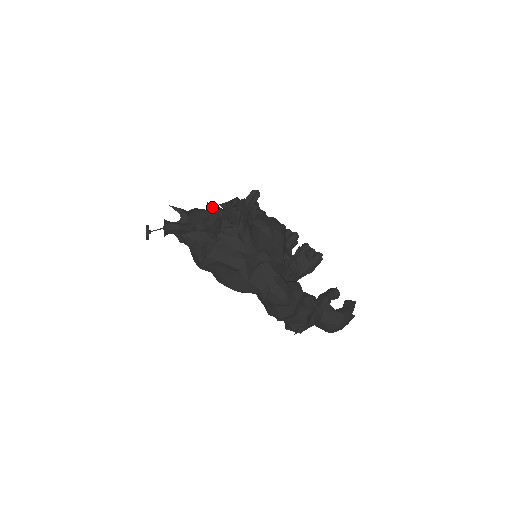
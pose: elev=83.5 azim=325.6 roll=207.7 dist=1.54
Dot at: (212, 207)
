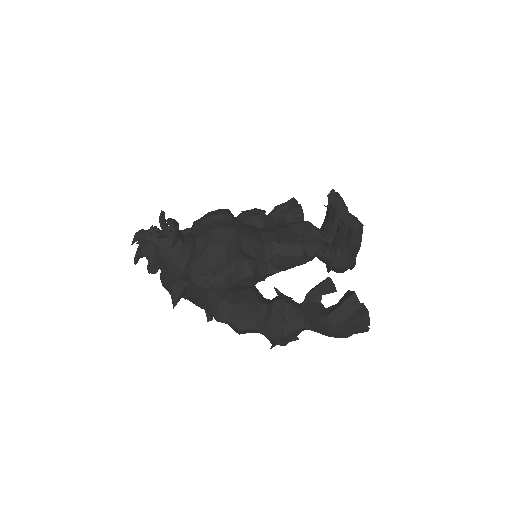
Dot at: occluded
